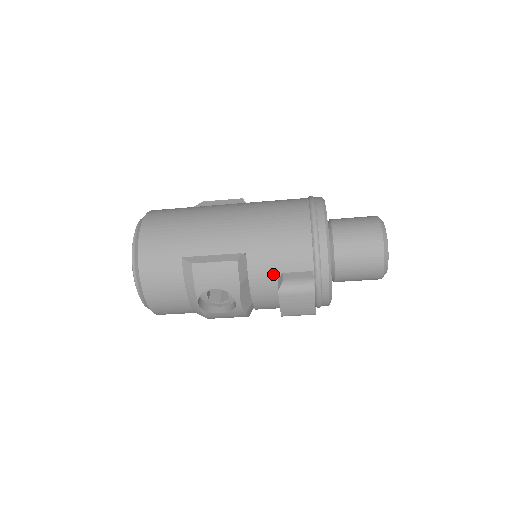
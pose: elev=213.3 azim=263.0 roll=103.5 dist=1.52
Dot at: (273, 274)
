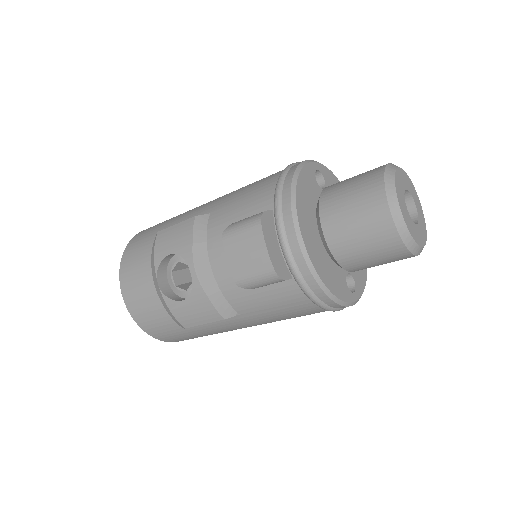
Dot at: occluded
